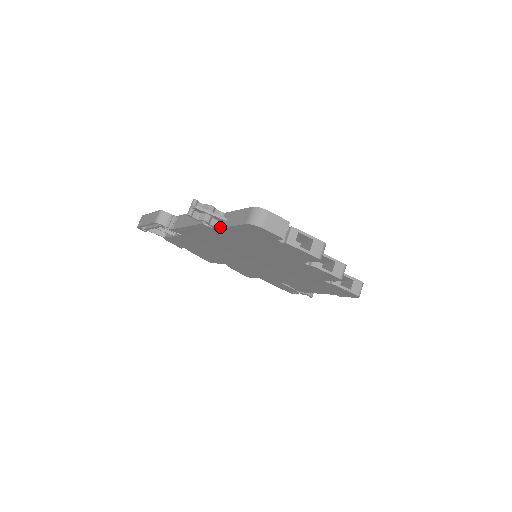
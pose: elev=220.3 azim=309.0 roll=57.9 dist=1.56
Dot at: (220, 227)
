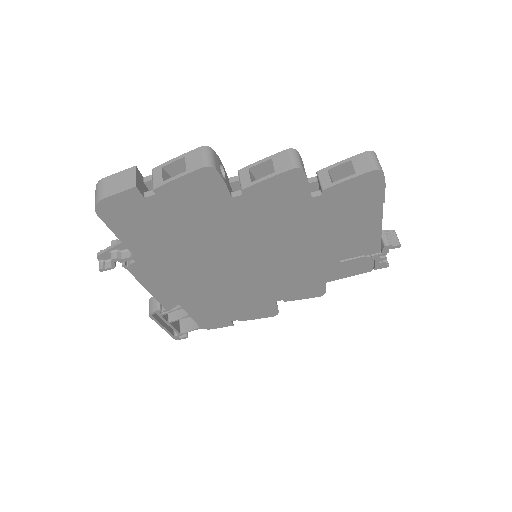
Dot at: (130, 252)
